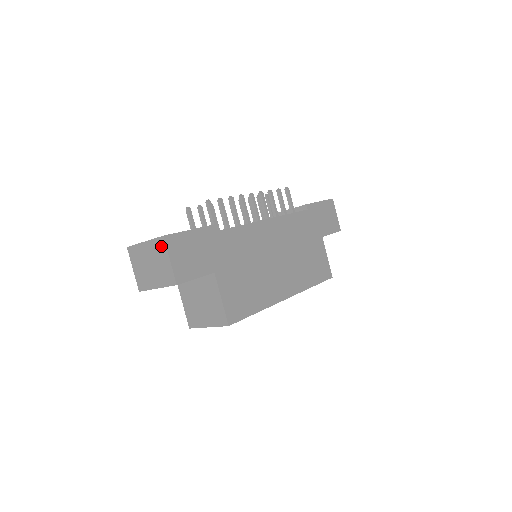
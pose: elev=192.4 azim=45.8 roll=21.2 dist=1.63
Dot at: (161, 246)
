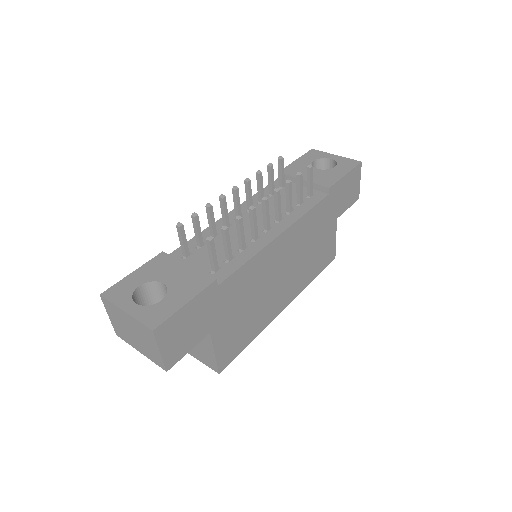
Dot at: (149, 334)
